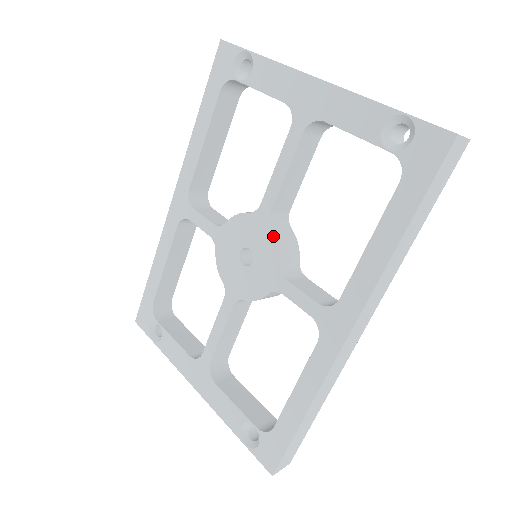
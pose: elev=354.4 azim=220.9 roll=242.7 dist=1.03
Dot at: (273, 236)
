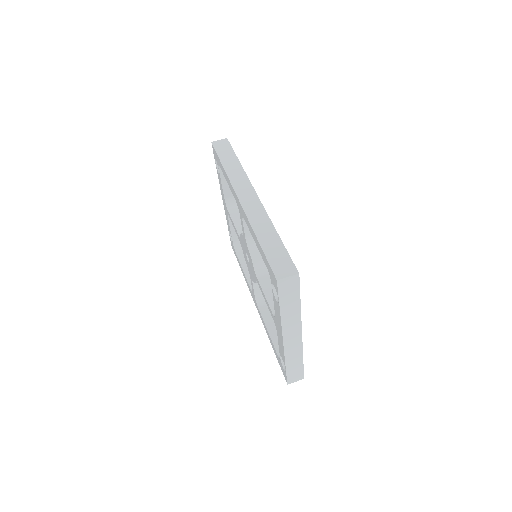
Dot at: (255, 281)
